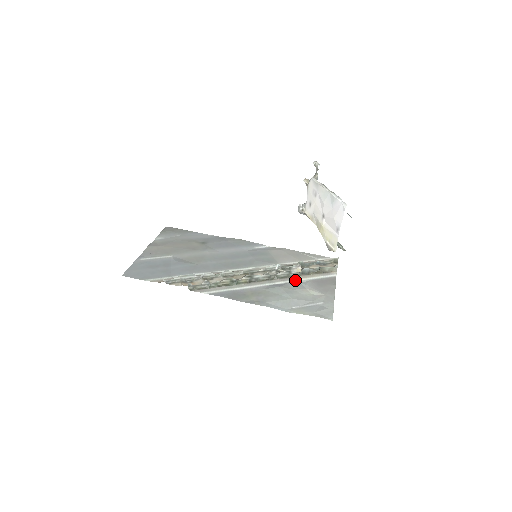
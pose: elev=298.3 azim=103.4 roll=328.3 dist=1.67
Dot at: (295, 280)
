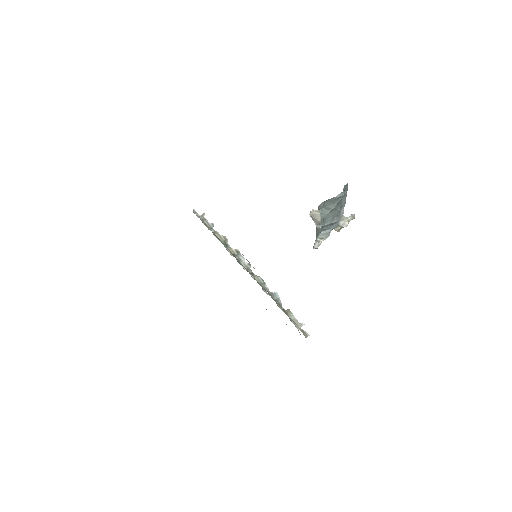
Dot at: occluded
